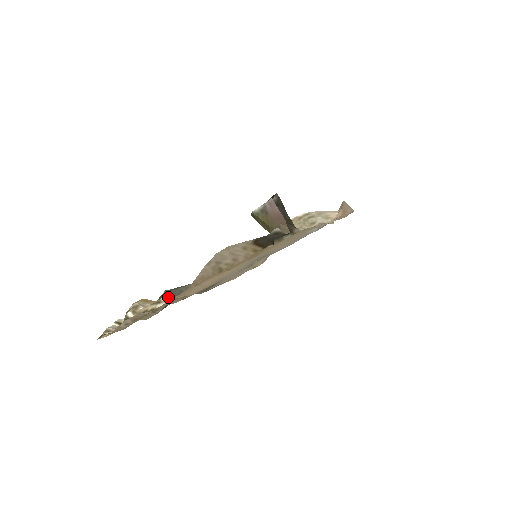
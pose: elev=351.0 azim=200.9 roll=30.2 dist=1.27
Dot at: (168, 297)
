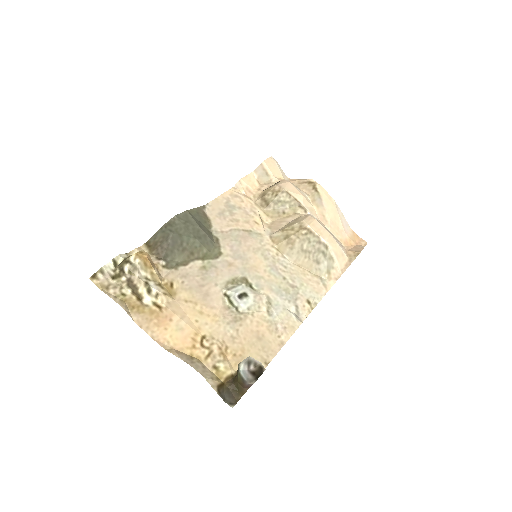
Dot at: (159, 292)
